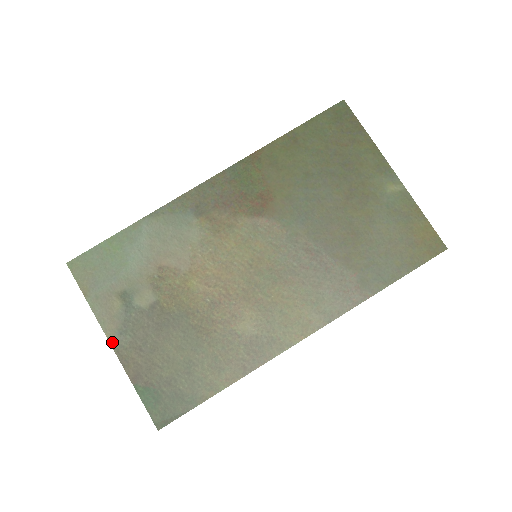
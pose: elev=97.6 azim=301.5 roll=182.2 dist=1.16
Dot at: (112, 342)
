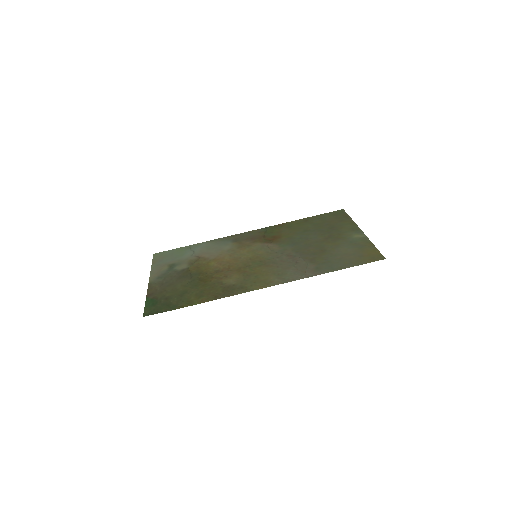
Dot at: (150, 281)
